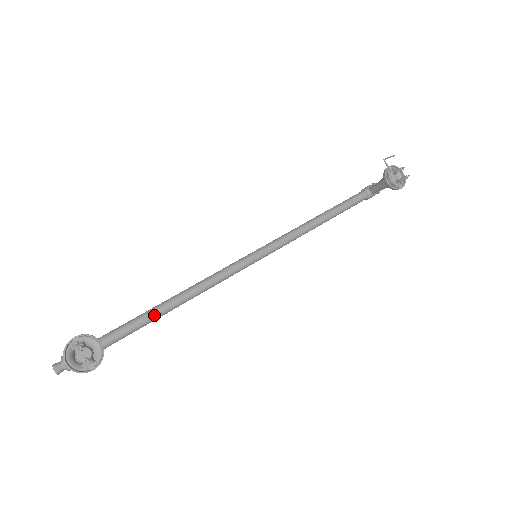
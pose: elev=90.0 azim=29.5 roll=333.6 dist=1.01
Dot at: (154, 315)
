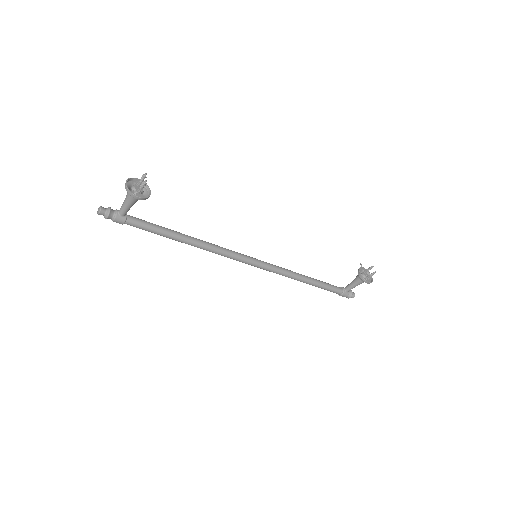
Dot at: (176, 233)
